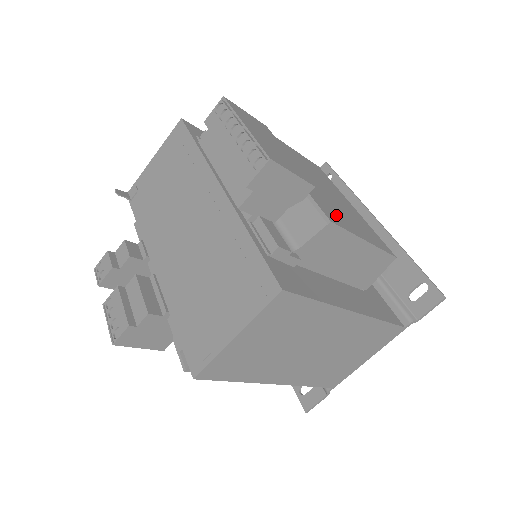
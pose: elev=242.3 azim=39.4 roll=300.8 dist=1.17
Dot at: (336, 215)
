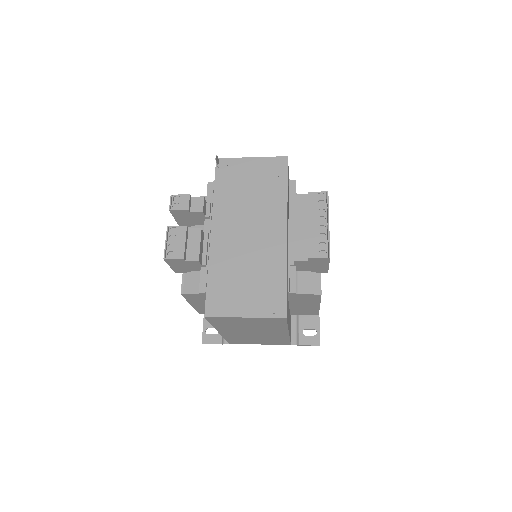
Dot at: occluded
